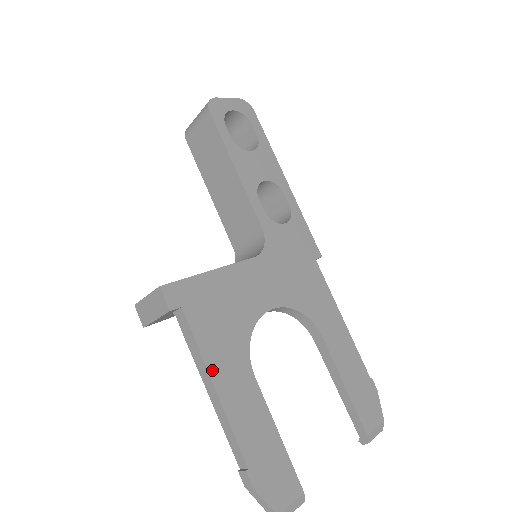
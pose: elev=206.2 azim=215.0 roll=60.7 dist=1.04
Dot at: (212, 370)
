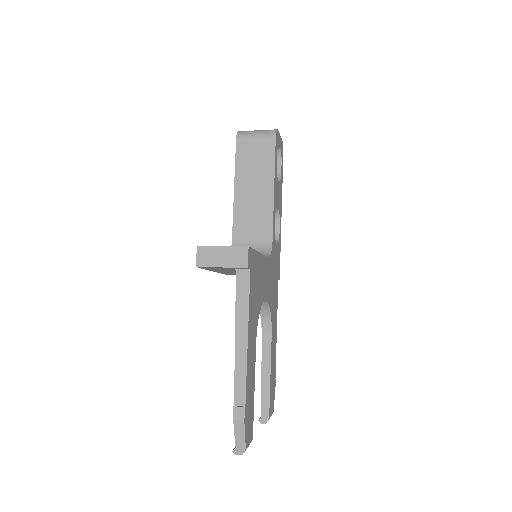
Dot at: (249, 324)
